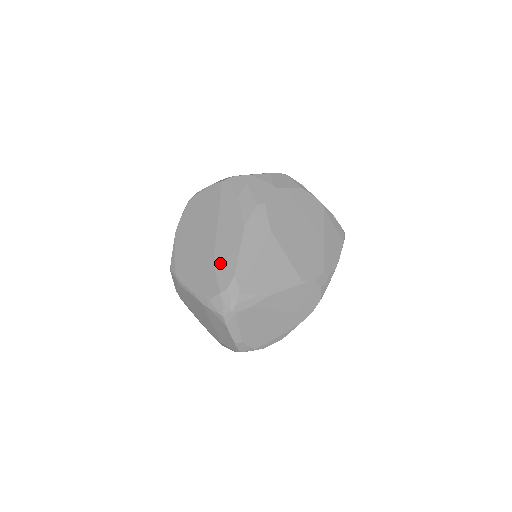
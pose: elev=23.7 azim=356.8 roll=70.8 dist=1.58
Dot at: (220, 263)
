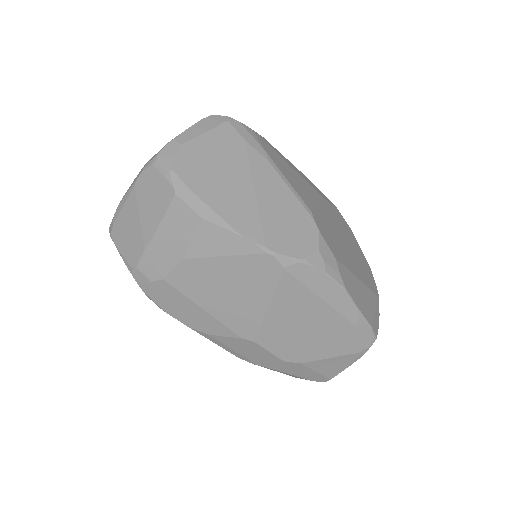
Dot at: occluded
